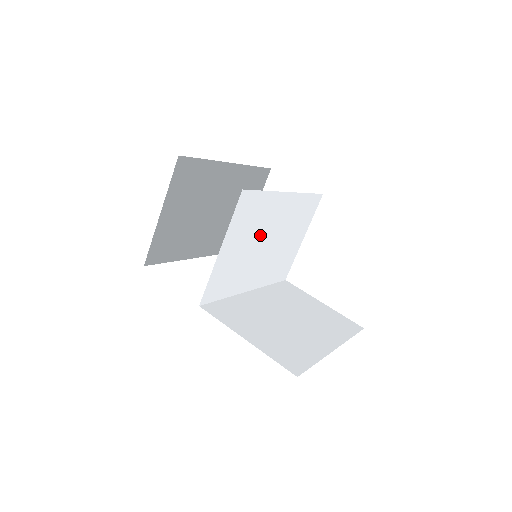
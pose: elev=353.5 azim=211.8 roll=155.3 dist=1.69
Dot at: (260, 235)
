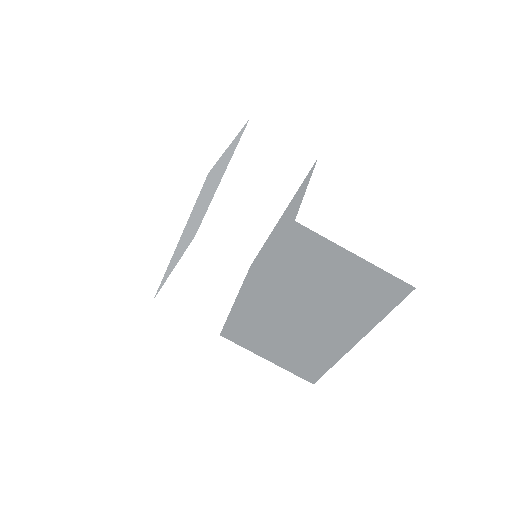
Dot at: (280, 226)
